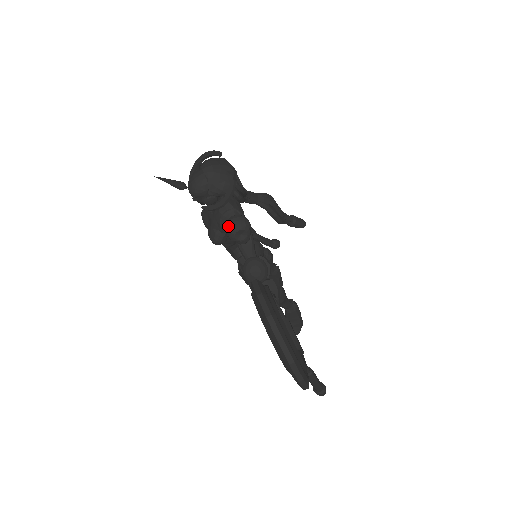
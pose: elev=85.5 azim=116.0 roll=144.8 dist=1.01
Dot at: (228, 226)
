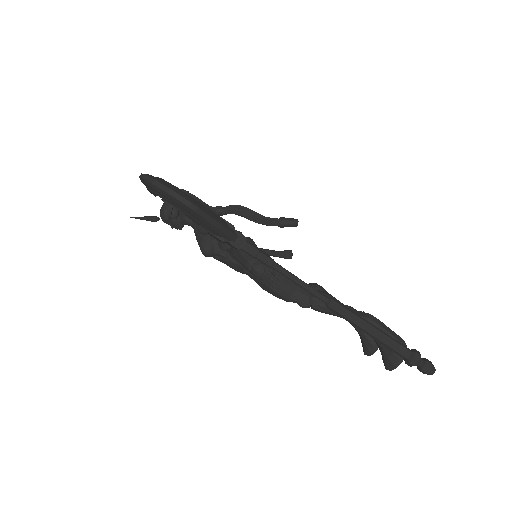
Dot at: (196, 225)
